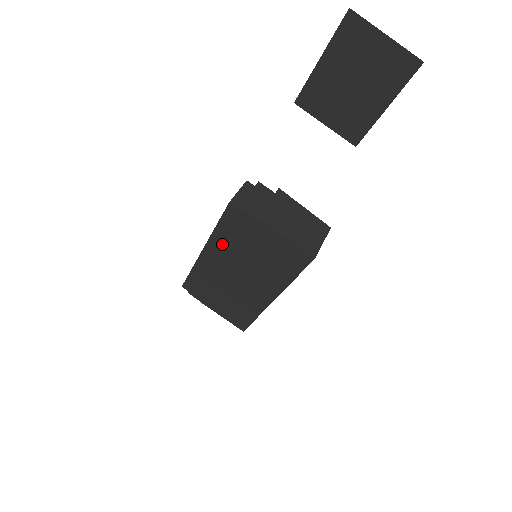
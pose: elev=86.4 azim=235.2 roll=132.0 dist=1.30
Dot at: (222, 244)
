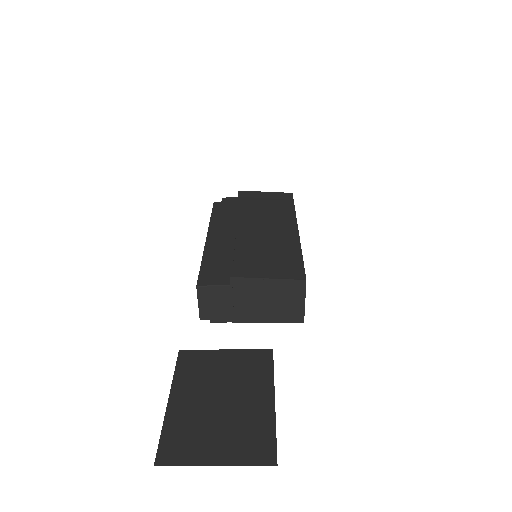
Dot at: occluded
